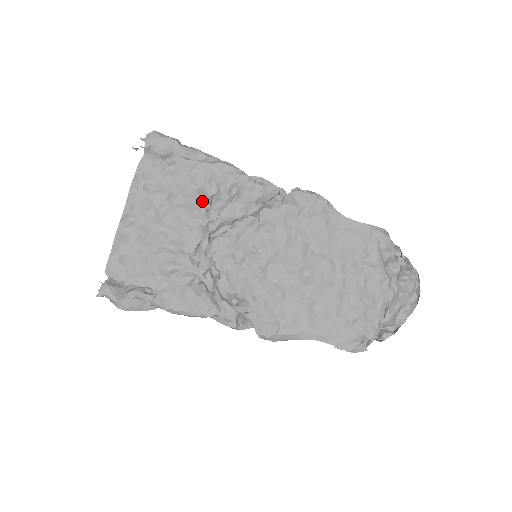
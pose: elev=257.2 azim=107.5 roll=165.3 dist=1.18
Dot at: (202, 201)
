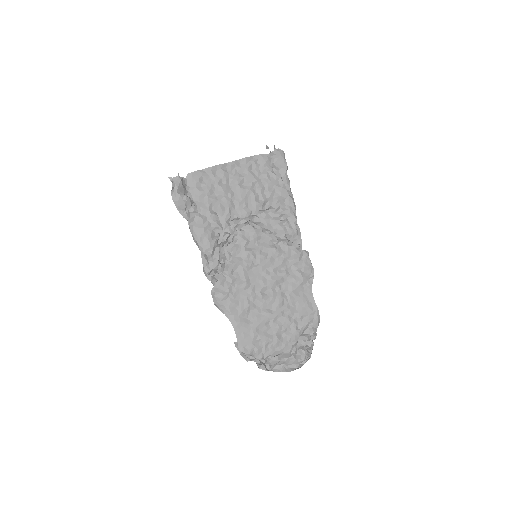
Dot at: (265, 204)
